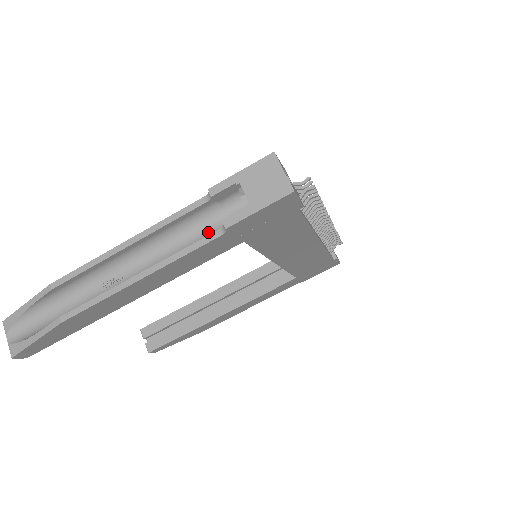
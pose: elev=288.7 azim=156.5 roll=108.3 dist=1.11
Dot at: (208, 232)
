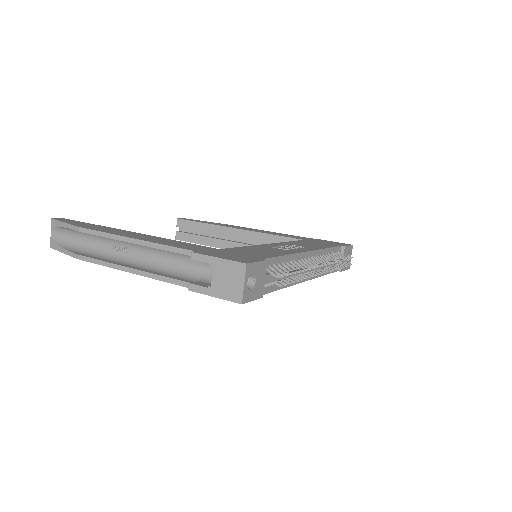
Dot at: (189, 268)
